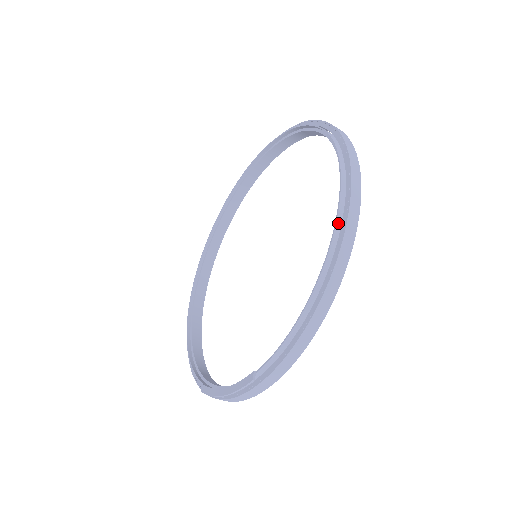
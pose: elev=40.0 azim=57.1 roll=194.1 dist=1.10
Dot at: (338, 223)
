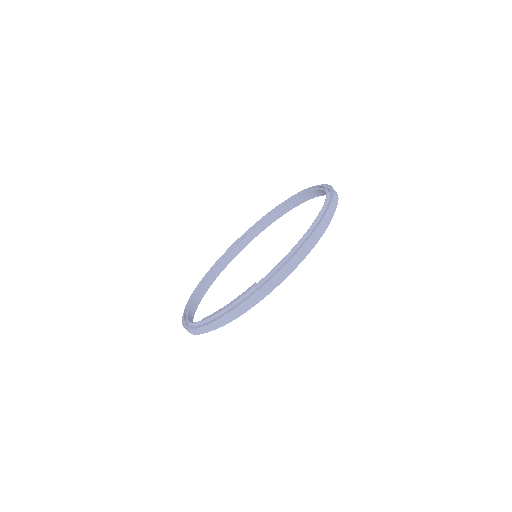
Dot at: (324, 207)
